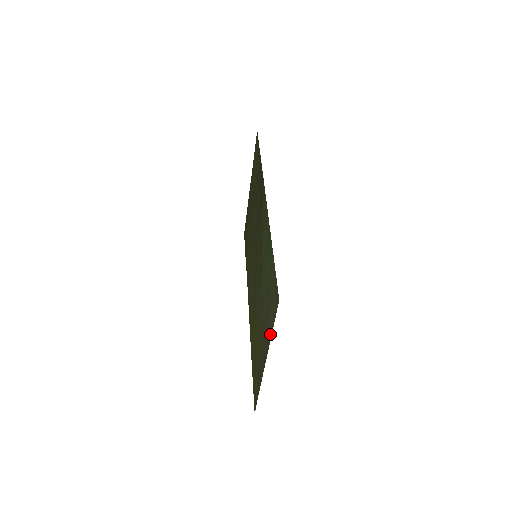
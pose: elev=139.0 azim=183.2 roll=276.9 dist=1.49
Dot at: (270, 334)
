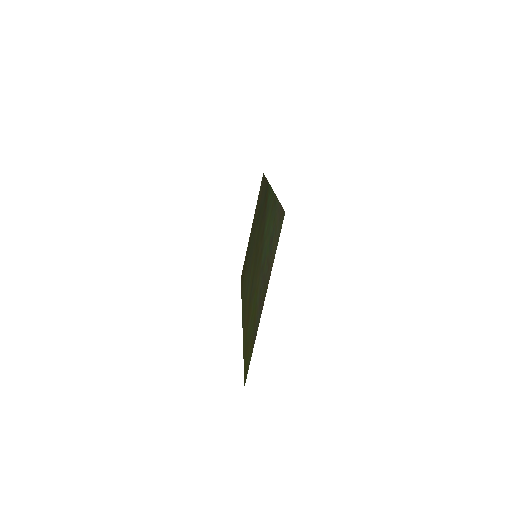
Dot at: (272, 263)
